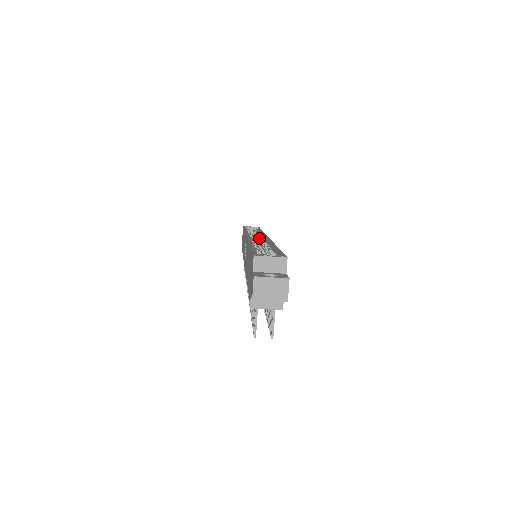
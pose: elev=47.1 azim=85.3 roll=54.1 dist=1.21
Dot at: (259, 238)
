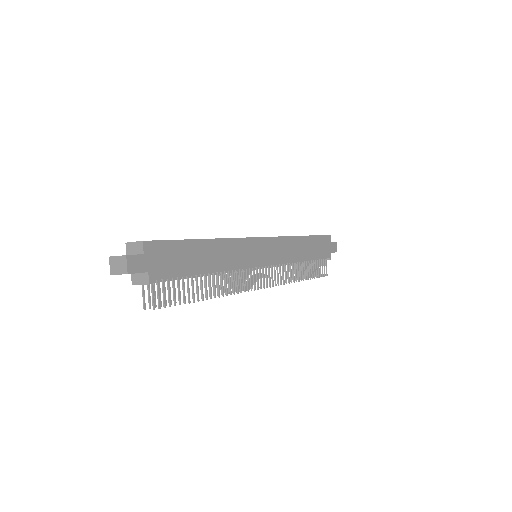
Dot at: occluded
